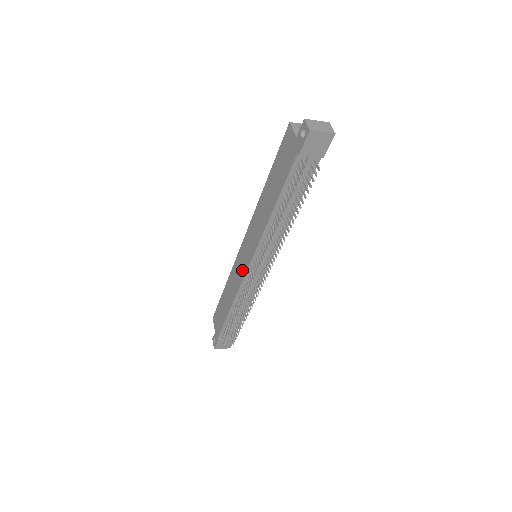
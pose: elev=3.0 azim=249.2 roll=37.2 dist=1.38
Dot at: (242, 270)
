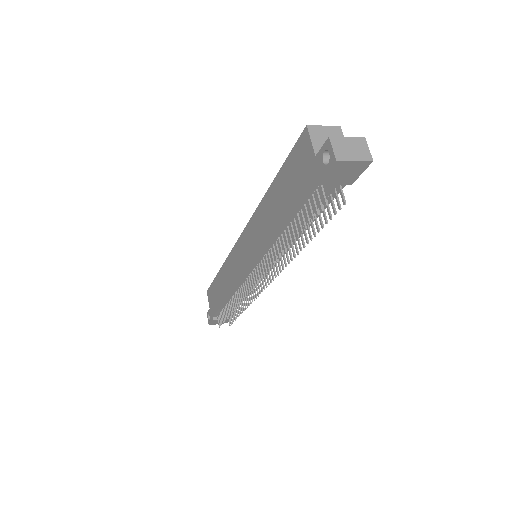
Dot at: (239, 270)
